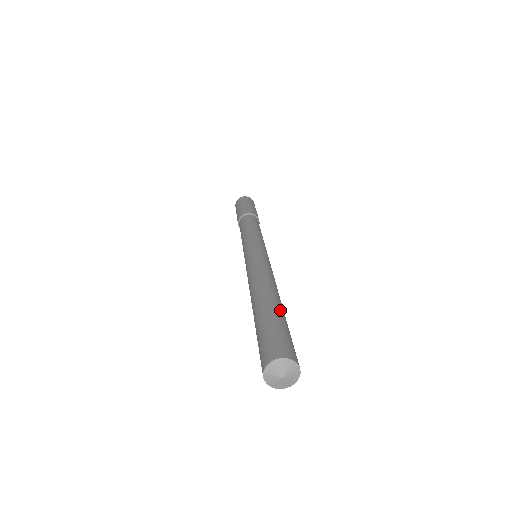
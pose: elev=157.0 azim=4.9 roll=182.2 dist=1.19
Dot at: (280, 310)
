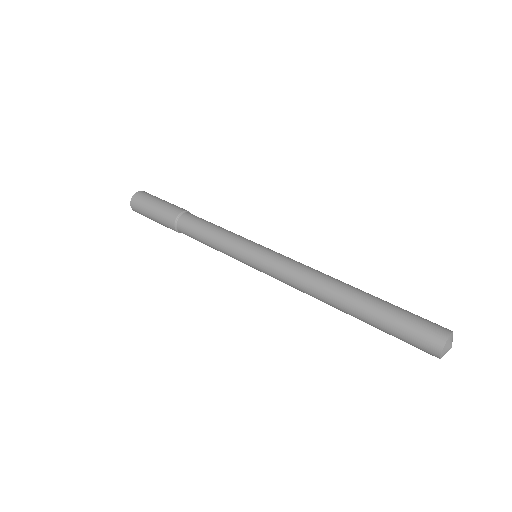
Dot at: (378, 298)
